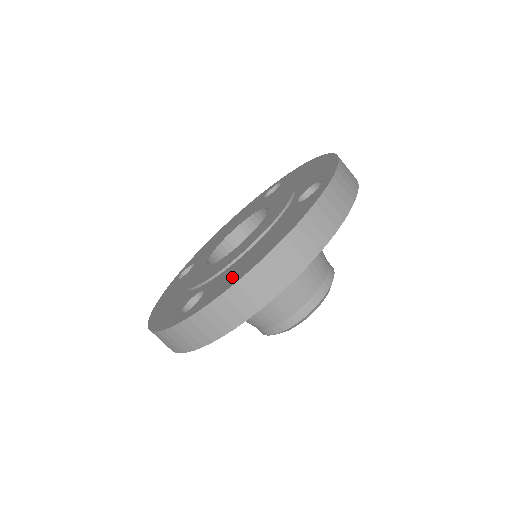
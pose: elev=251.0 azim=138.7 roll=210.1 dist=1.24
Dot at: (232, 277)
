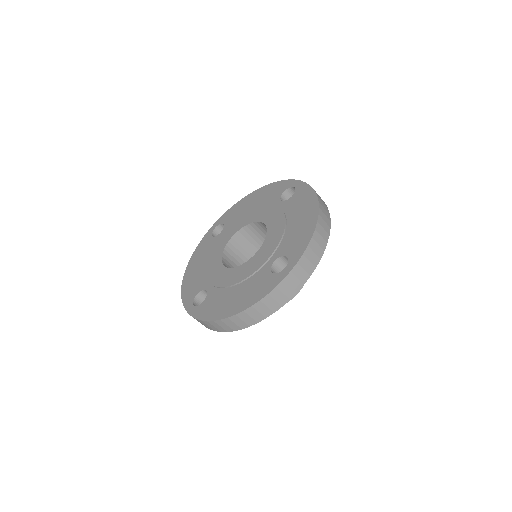
Dot at: (216, 309)
